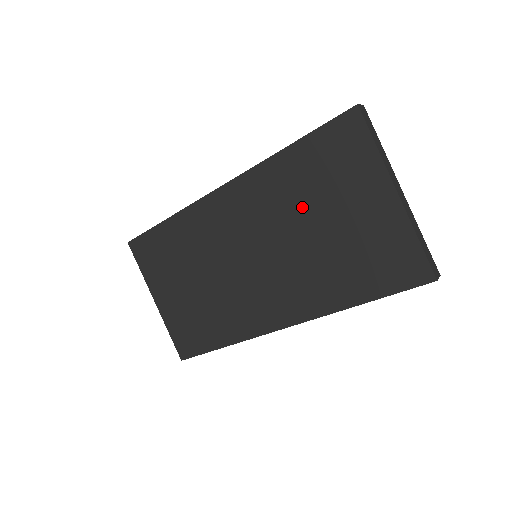
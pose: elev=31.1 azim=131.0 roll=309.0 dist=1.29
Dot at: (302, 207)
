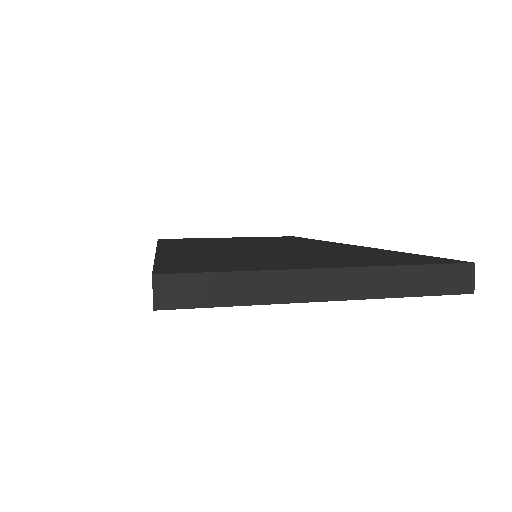
Dot at: occluded
